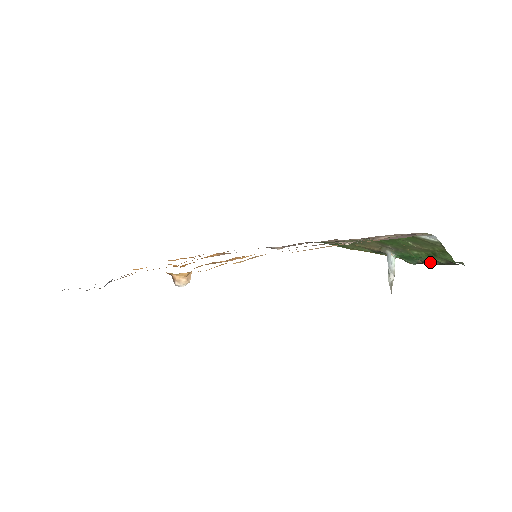
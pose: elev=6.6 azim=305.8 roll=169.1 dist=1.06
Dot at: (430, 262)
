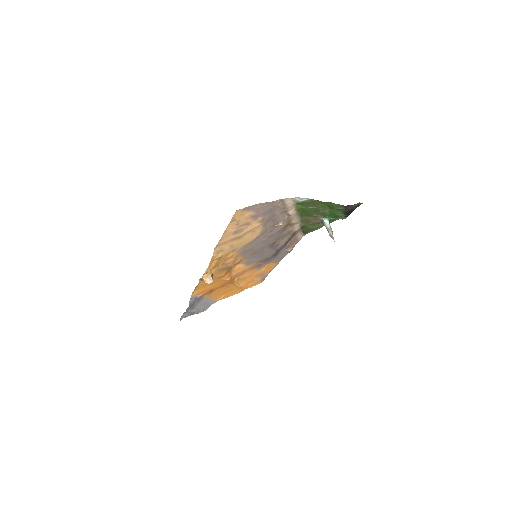
Dot at: (344, 212)
